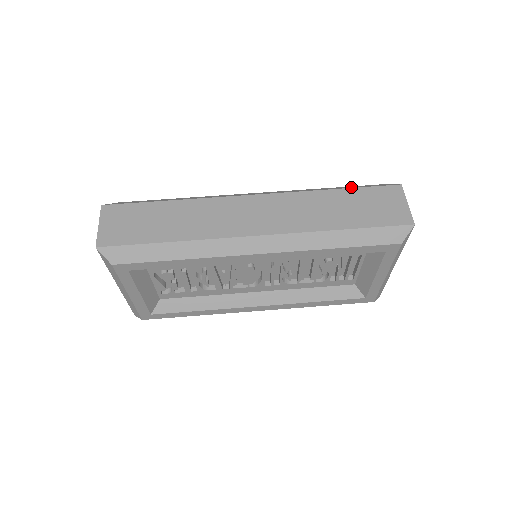
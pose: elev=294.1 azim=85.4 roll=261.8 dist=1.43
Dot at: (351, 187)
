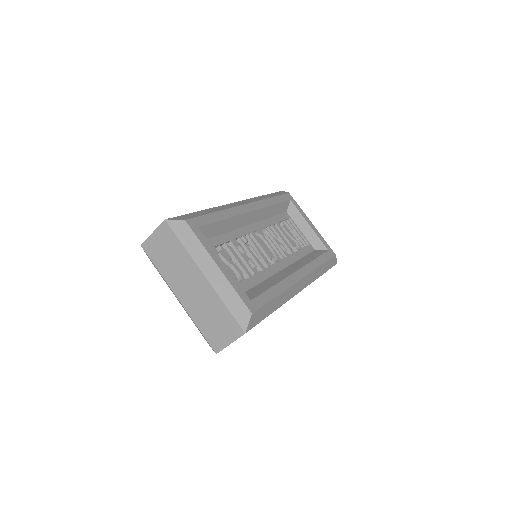
Dot at: occluded
